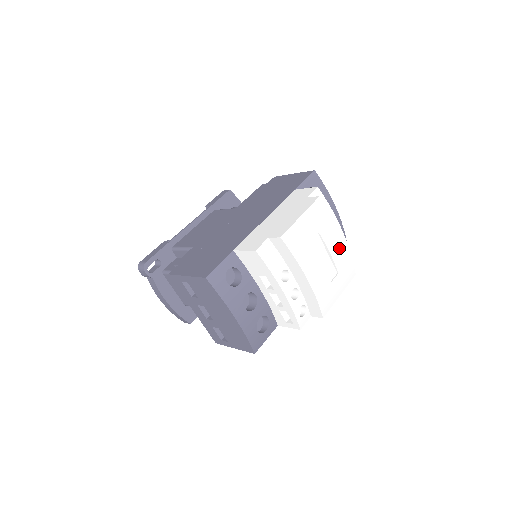
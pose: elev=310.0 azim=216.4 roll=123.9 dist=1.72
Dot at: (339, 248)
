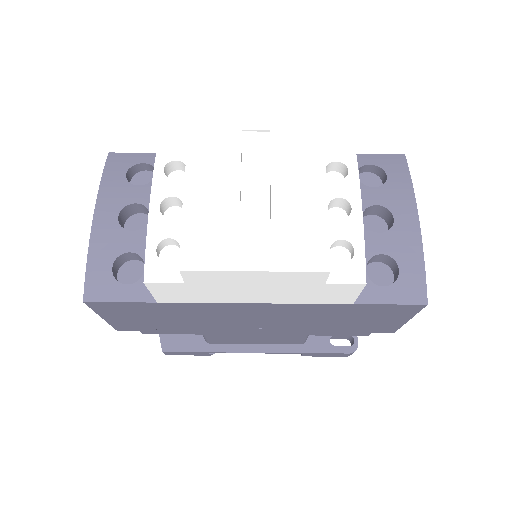
Dot at: (302, 179)
